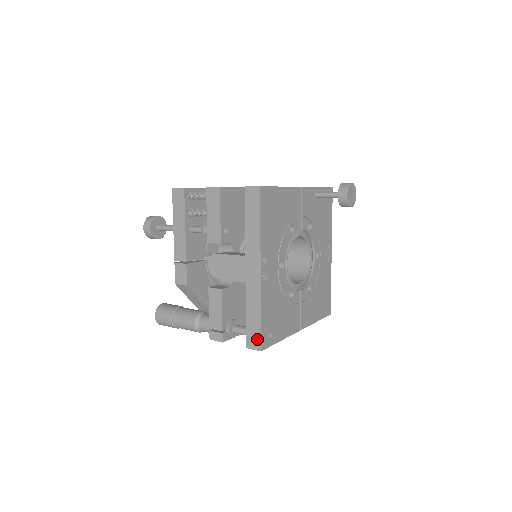
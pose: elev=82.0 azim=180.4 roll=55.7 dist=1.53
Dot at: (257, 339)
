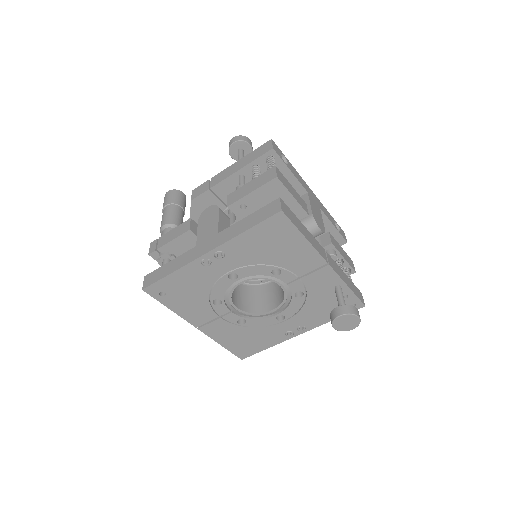
Dot at: (151, 281)
